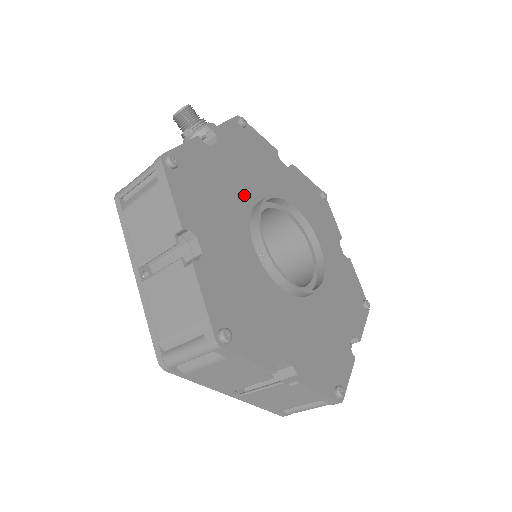
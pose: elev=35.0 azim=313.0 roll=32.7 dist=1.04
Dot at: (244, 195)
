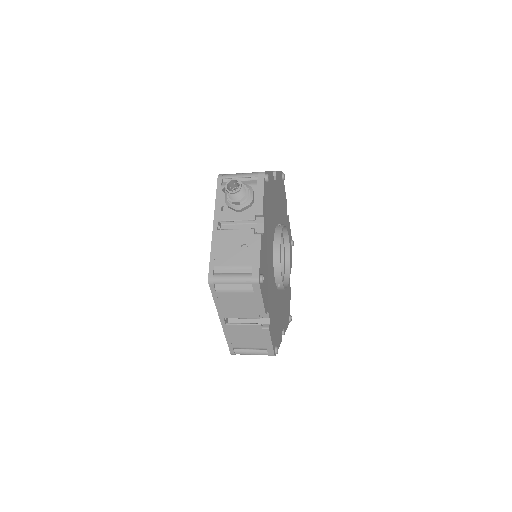
Dot at: (271, 248)
